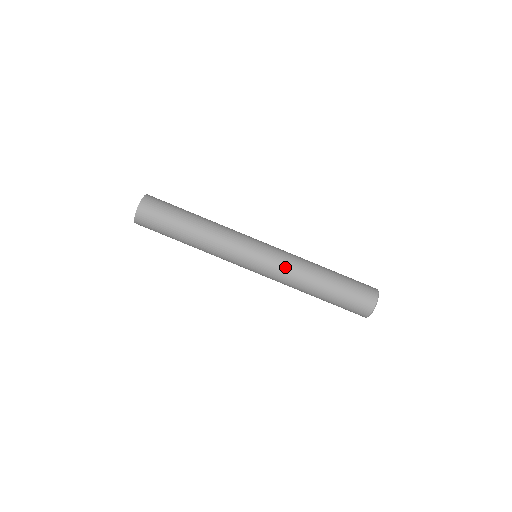
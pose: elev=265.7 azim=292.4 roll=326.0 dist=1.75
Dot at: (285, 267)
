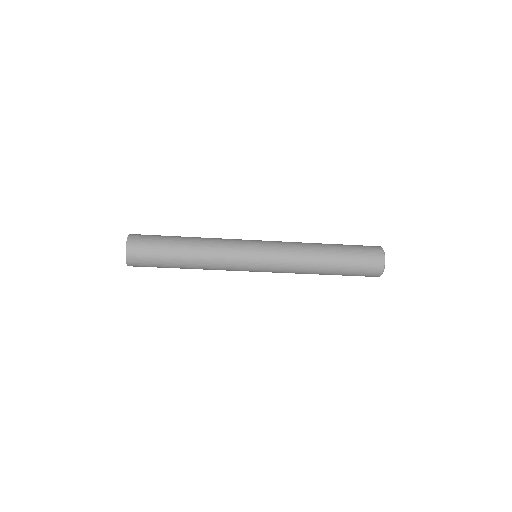
Dot at: (288, 260)
